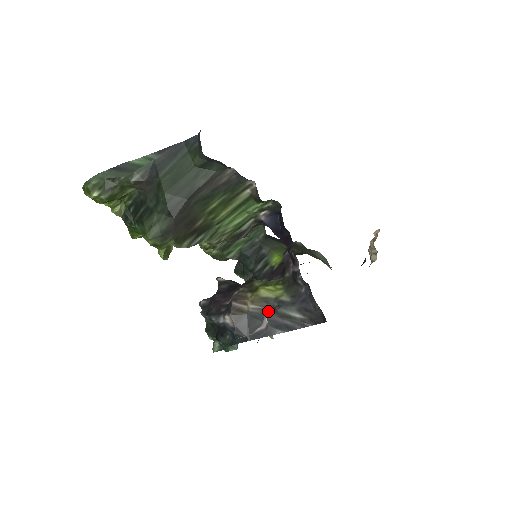
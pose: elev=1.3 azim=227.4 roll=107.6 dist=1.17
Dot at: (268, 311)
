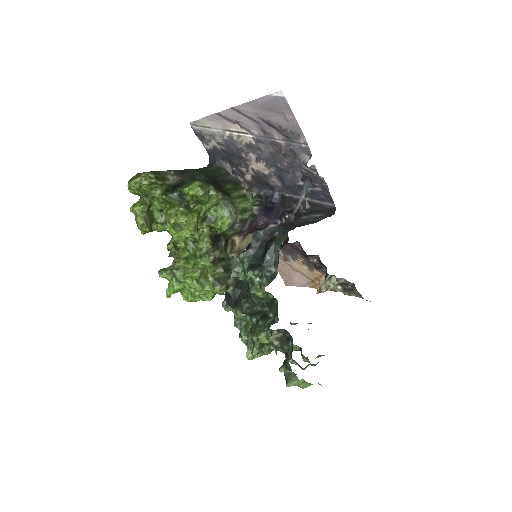
Dot at: (296, 221)
